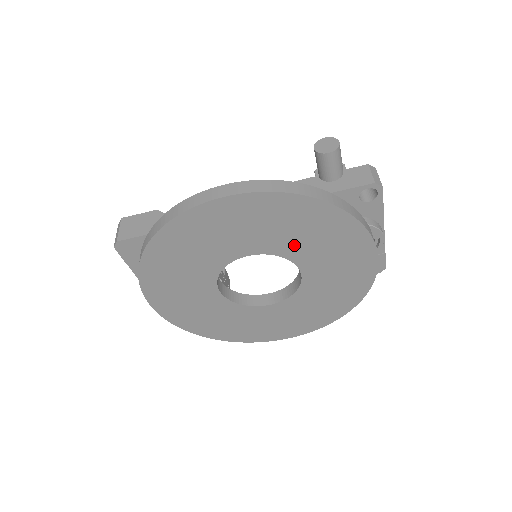
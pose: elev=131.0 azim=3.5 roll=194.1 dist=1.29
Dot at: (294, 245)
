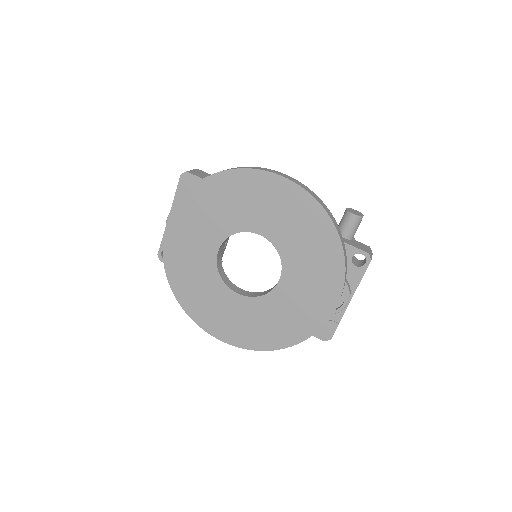
Dot at: (293, 249)
